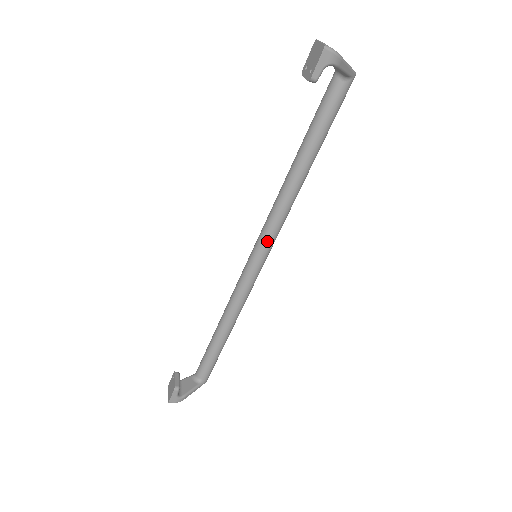
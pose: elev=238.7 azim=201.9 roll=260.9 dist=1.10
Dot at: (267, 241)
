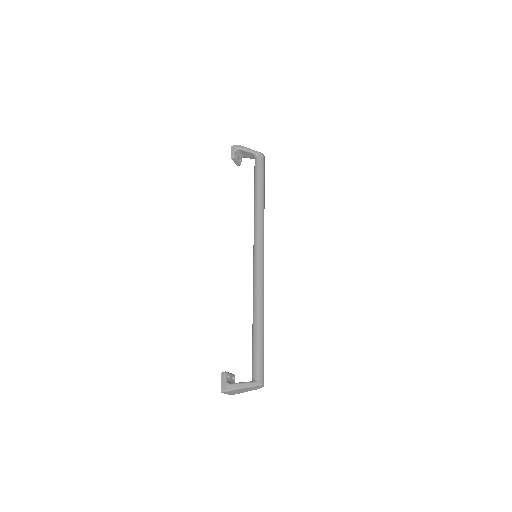
Dot at: (255, 241)
